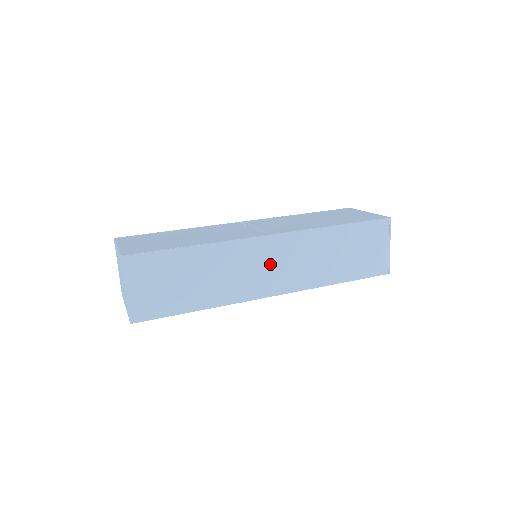
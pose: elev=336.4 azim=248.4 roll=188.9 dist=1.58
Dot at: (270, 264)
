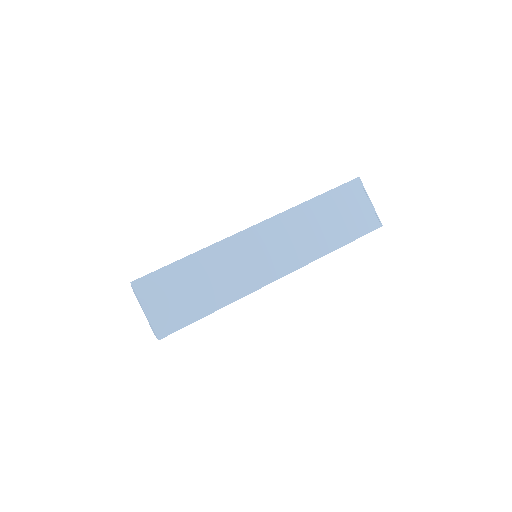
Dot at: (264, 251)
